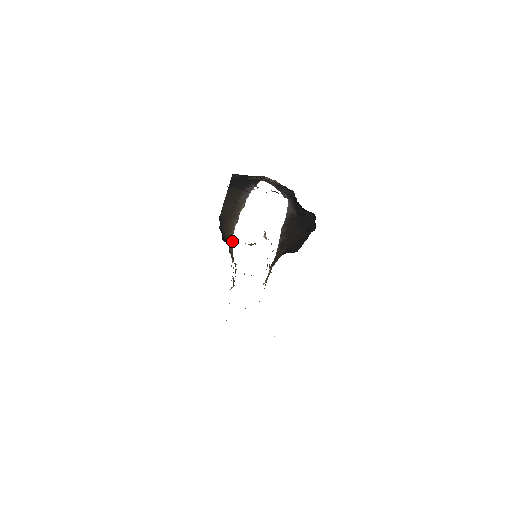
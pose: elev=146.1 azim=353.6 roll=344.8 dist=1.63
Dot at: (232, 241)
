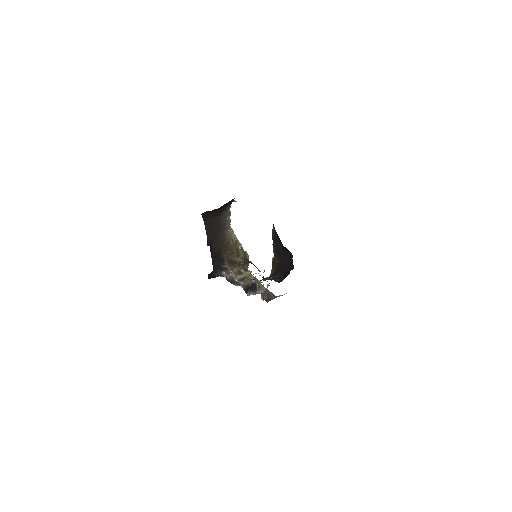
Dot at: (232, 239)
